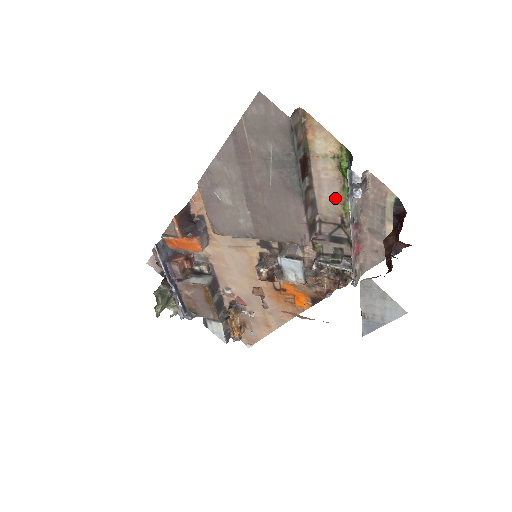
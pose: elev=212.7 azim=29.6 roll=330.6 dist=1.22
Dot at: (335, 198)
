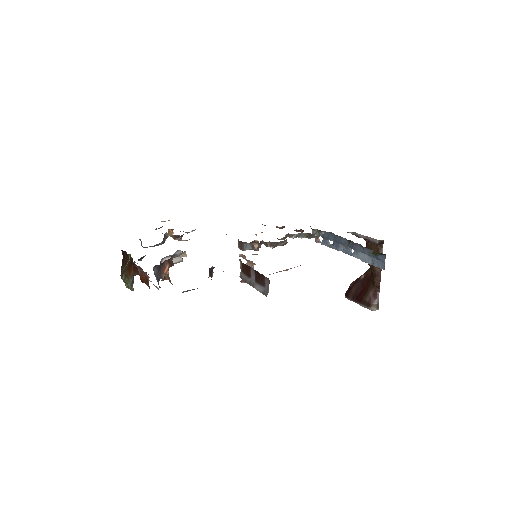
Dot at: occluded
